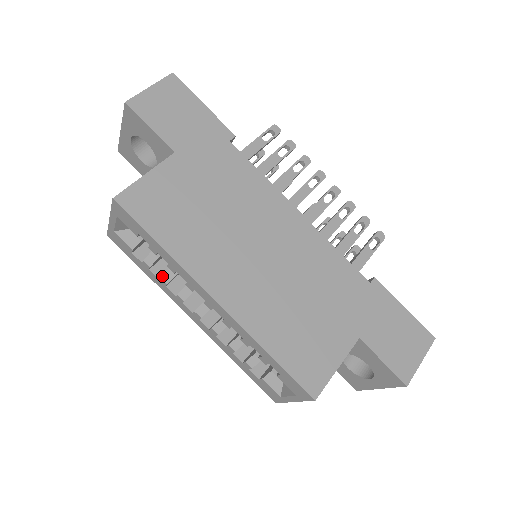
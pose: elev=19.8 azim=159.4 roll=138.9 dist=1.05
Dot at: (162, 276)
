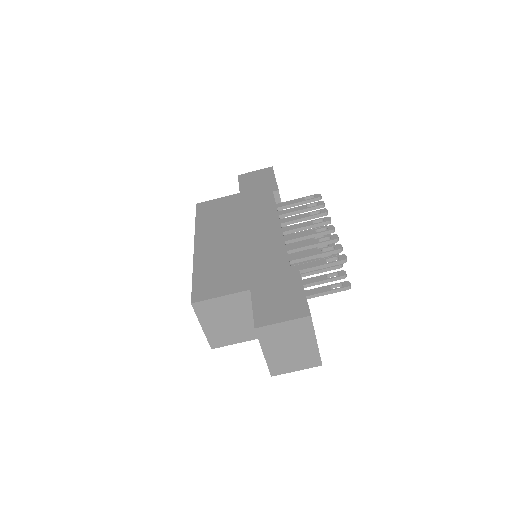
Dot at: occluded
